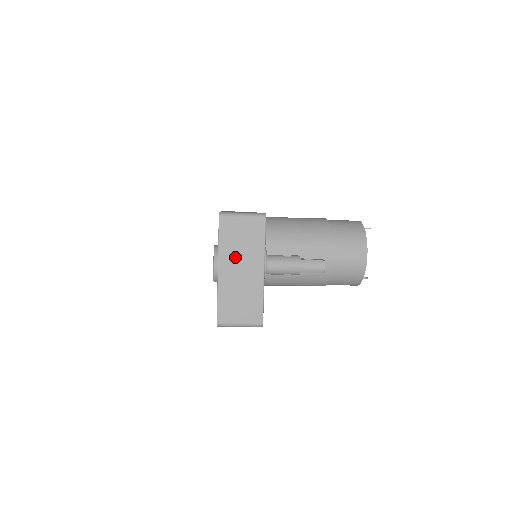
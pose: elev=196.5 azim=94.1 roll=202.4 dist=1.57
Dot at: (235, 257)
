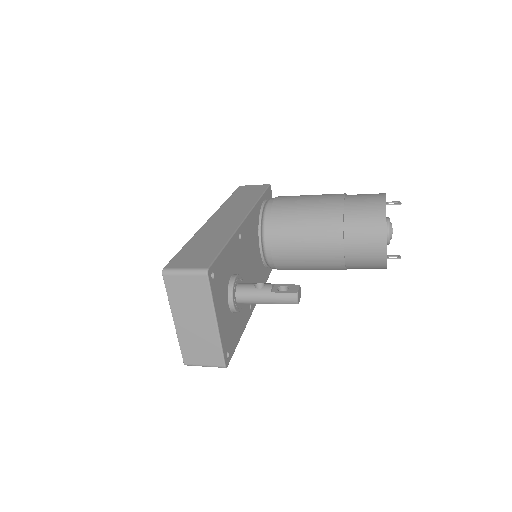
Dot at: (186, 310)
